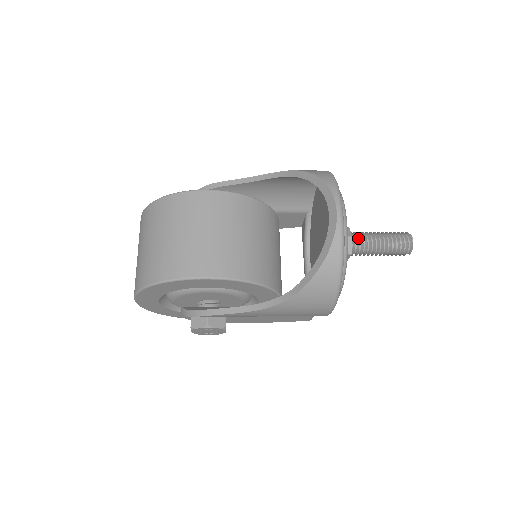
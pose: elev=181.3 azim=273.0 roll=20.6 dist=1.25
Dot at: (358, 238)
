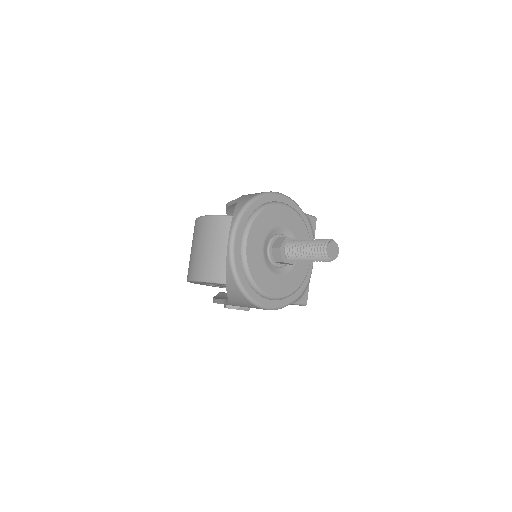
Dot at: (288, 248)
